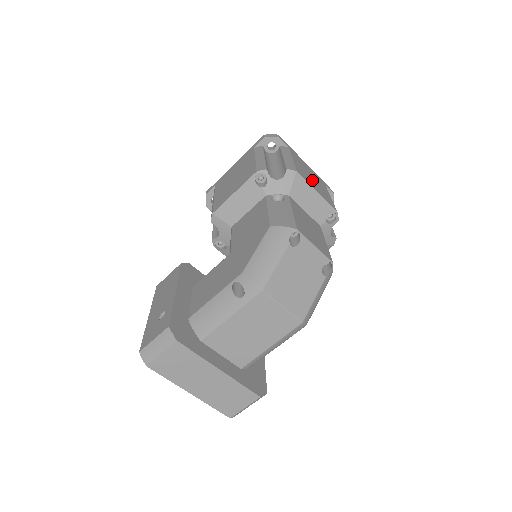
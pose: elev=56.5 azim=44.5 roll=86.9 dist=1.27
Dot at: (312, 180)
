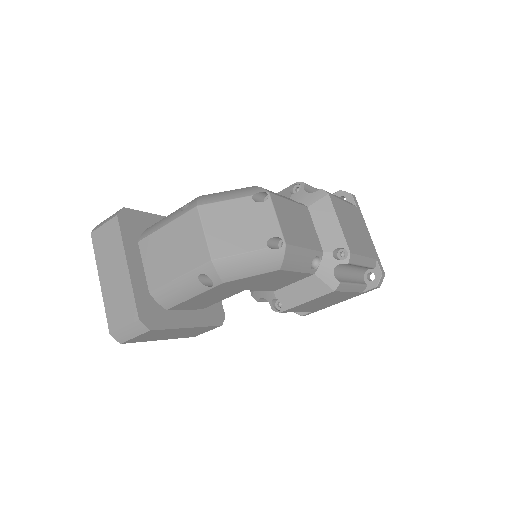
Dot at: (350, 225)
